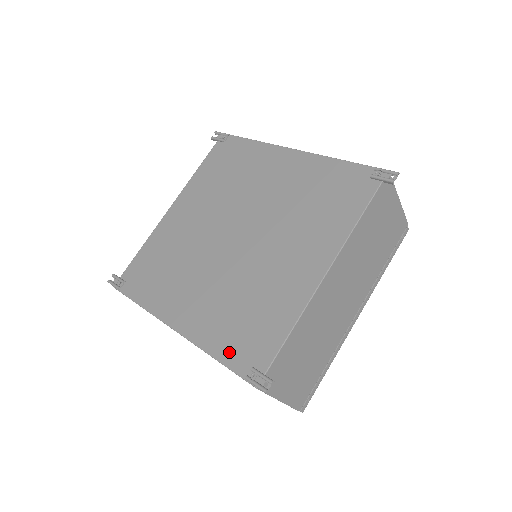
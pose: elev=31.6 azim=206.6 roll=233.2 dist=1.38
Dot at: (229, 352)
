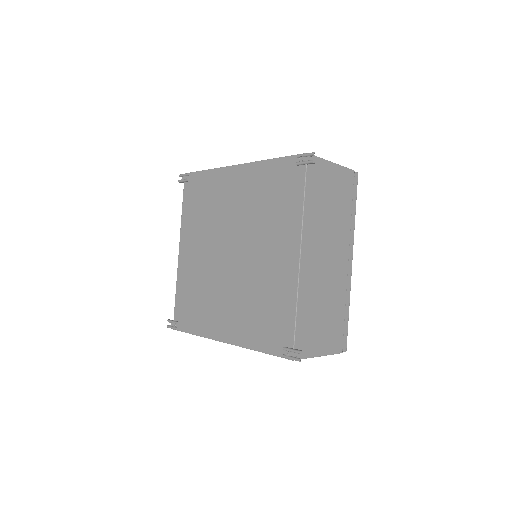
Dot at: (265, 343)
